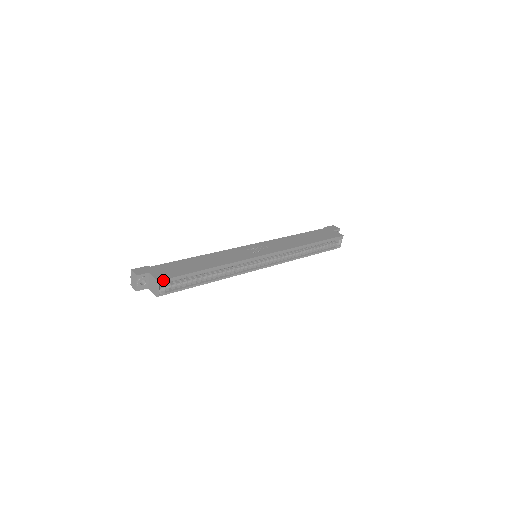
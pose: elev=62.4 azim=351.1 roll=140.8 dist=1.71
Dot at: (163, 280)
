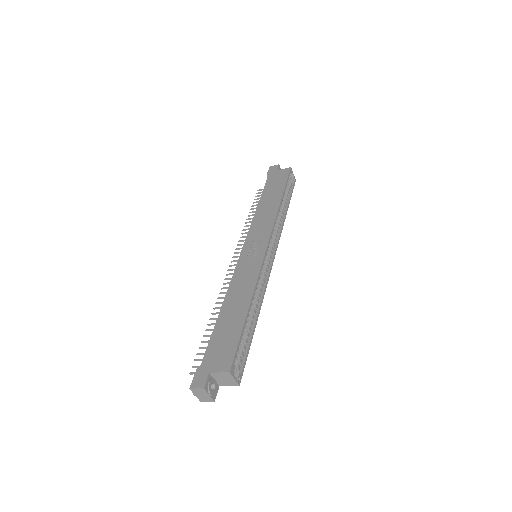
Dot at: (232, 366)
